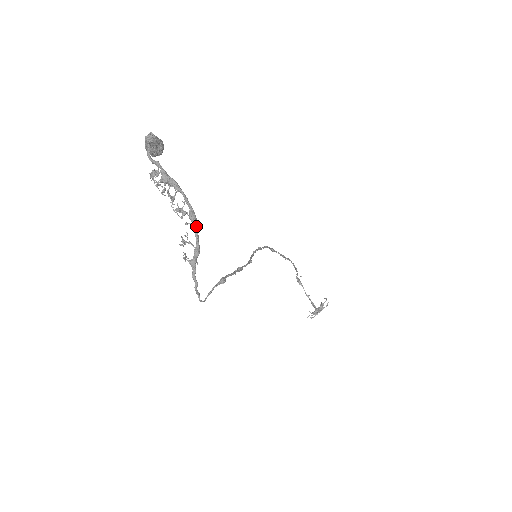
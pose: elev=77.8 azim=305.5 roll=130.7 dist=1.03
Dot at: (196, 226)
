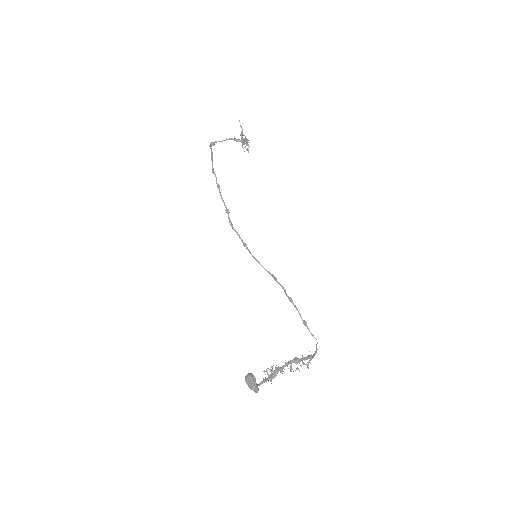
Dot at: (301, 359)
